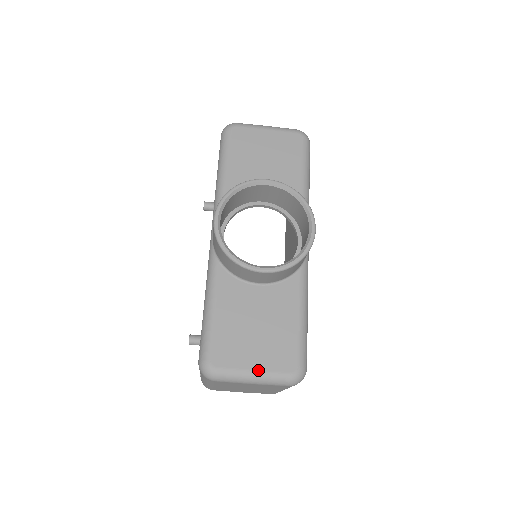
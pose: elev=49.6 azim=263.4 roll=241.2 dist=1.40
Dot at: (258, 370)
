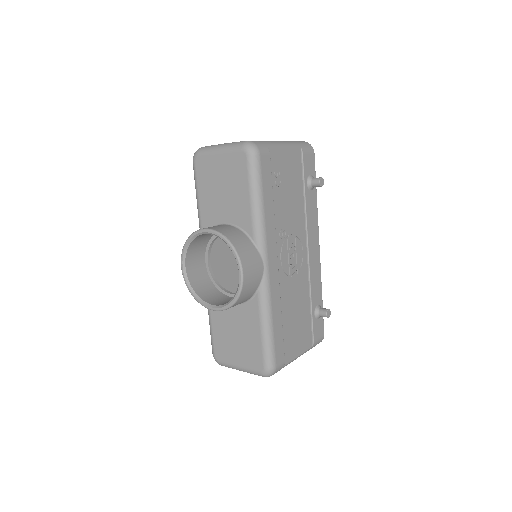
Dot at: (241, 366)
